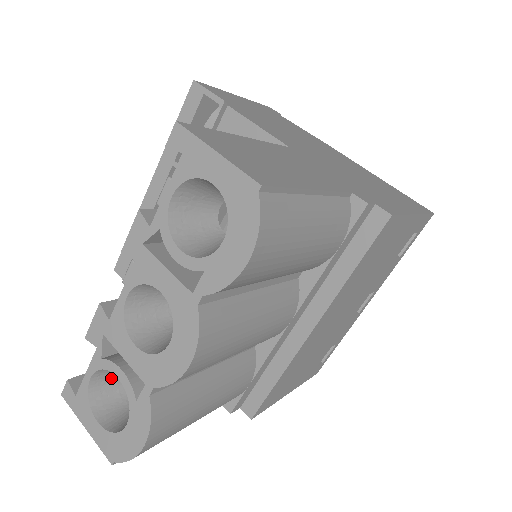
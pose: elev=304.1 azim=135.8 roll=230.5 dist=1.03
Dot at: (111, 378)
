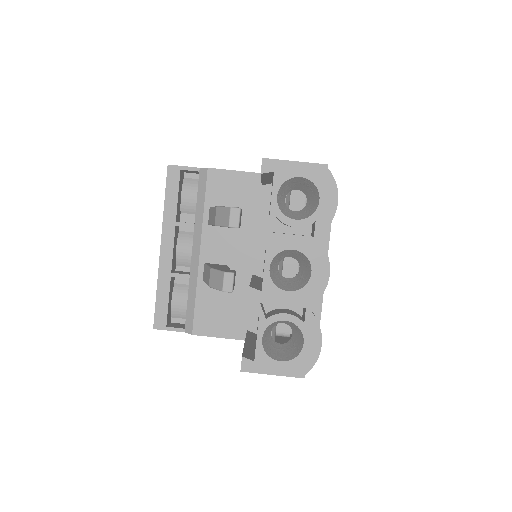
Dot at: (266, 338)
